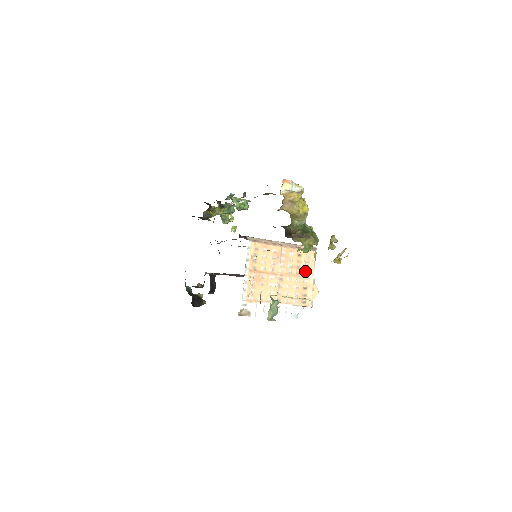
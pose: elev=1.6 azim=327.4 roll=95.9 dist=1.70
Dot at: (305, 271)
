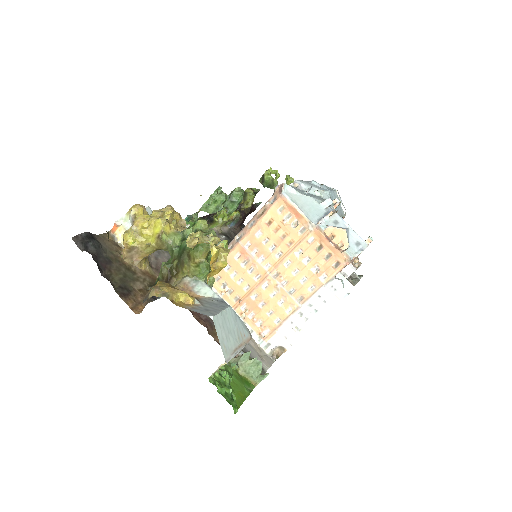
Dot at: (297, 230)
